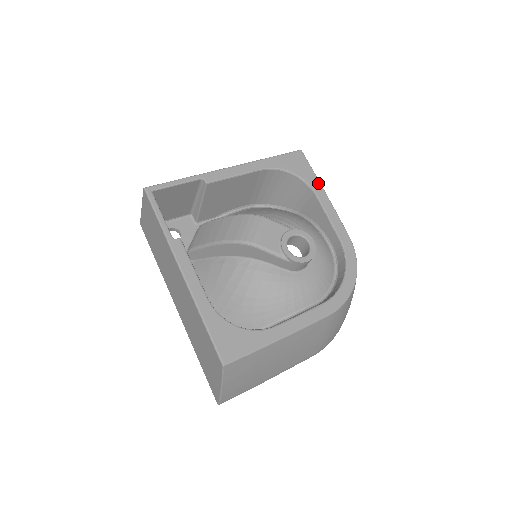
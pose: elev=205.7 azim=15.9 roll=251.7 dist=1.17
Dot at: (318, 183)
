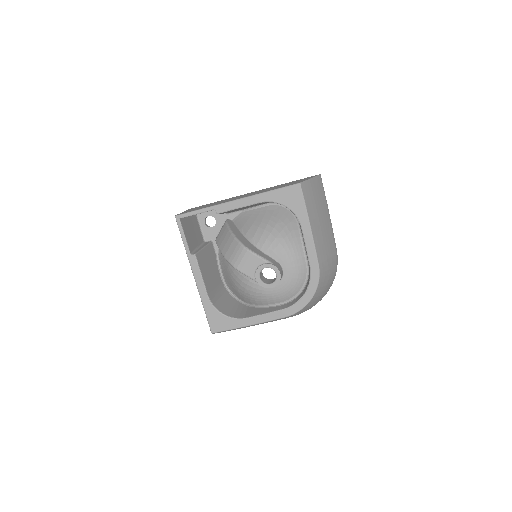
Dot at: (306, 217)
